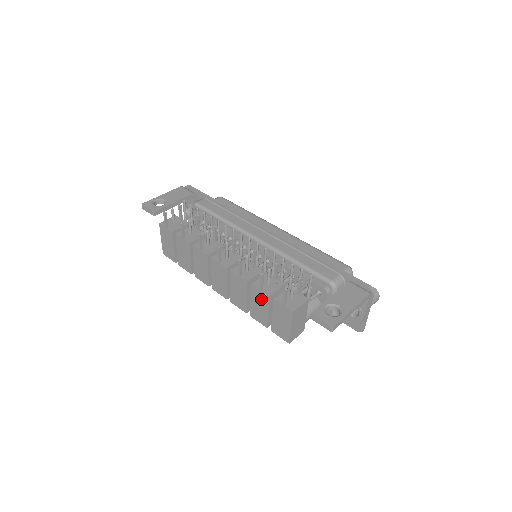
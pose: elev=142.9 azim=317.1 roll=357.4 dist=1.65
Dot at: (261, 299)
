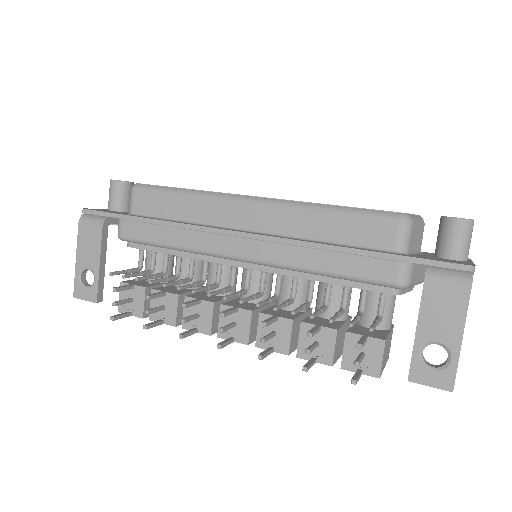
Dot at: occluded
